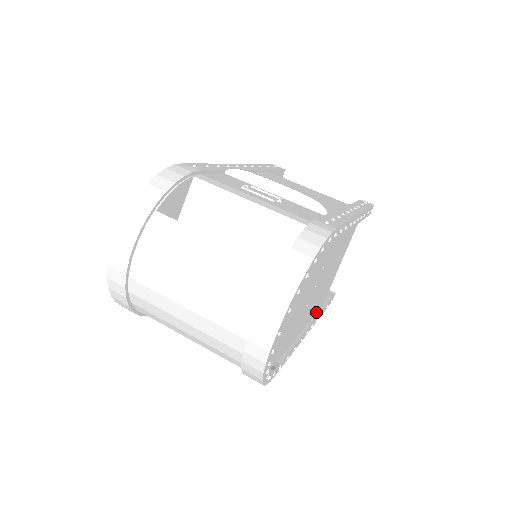
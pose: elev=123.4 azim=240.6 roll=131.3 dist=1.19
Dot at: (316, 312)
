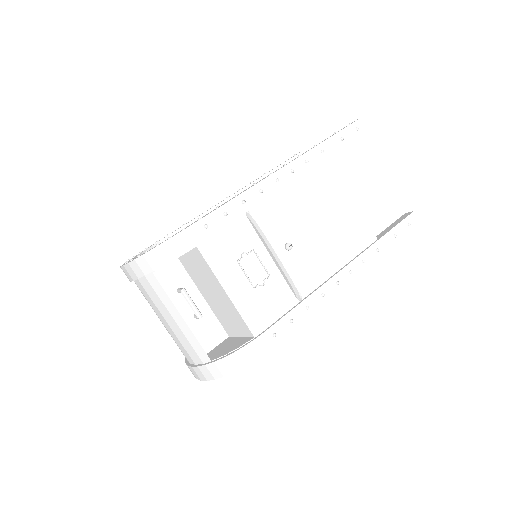
Dot at: occluded
